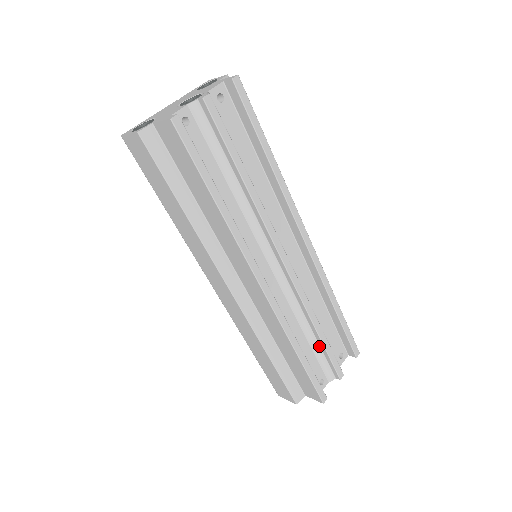
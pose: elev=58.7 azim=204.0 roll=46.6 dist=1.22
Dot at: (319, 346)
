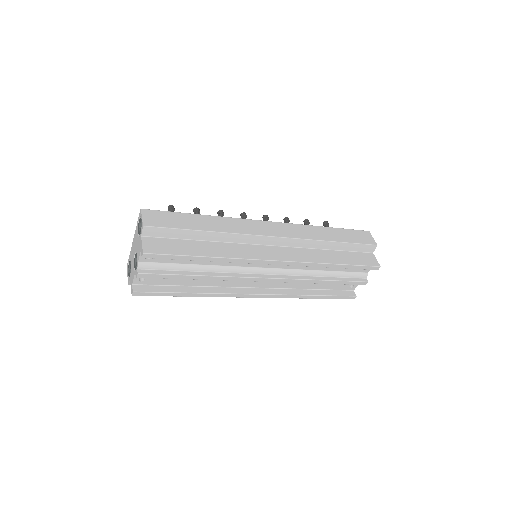
Dot at: occluded
